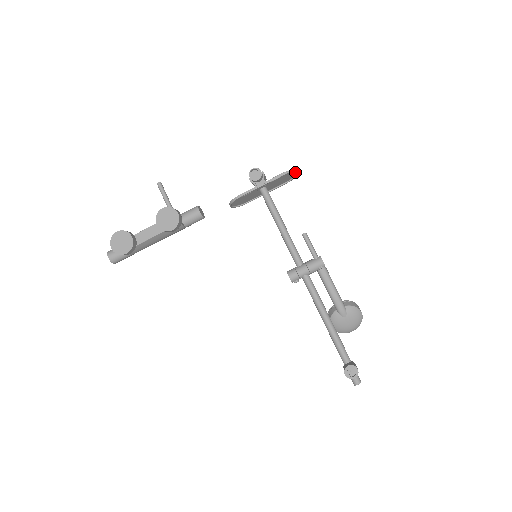
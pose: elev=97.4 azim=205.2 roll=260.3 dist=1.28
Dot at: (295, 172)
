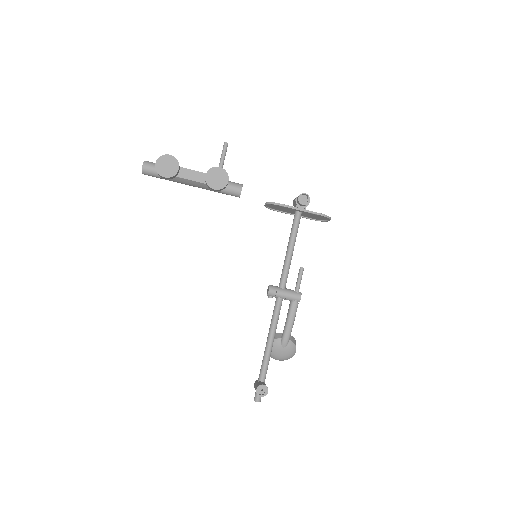
Dot at: (329, 219)
